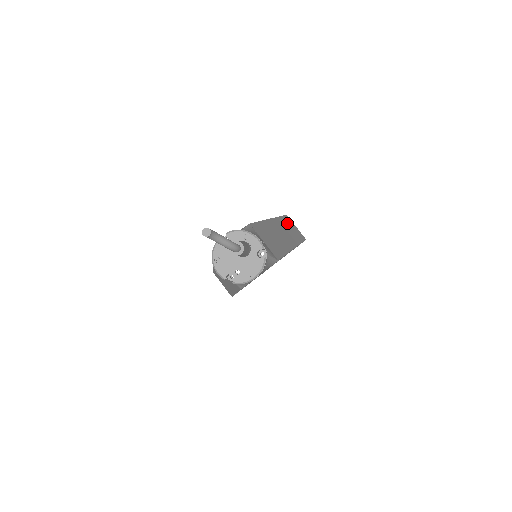
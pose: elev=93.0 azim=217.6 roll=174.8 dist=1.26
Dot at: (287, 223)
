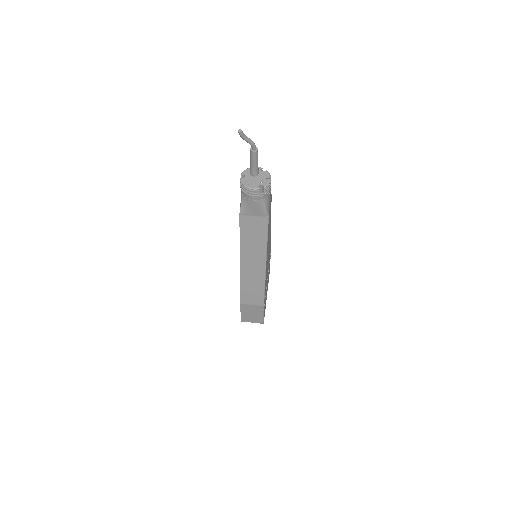
Dot at: occluded
